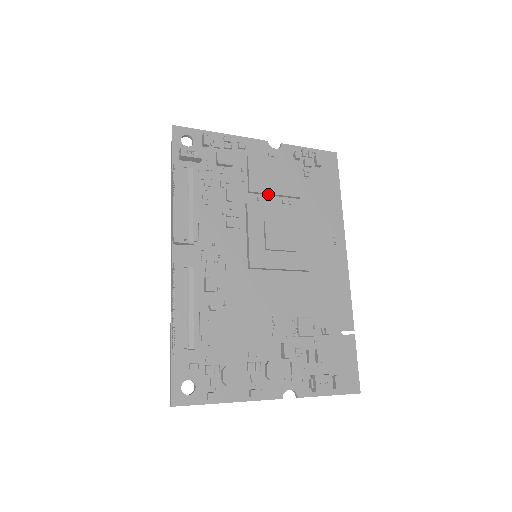
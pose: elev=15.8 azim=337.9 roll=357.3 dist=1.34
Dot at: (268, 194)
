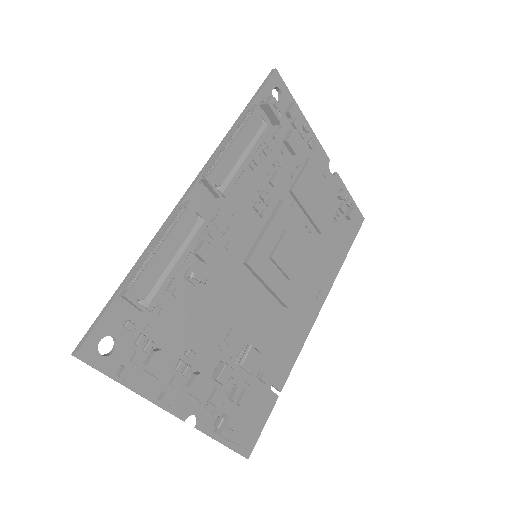
Dot at: (302, 207)
